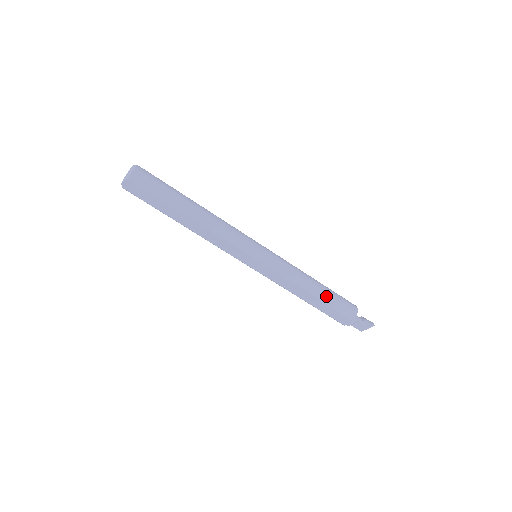
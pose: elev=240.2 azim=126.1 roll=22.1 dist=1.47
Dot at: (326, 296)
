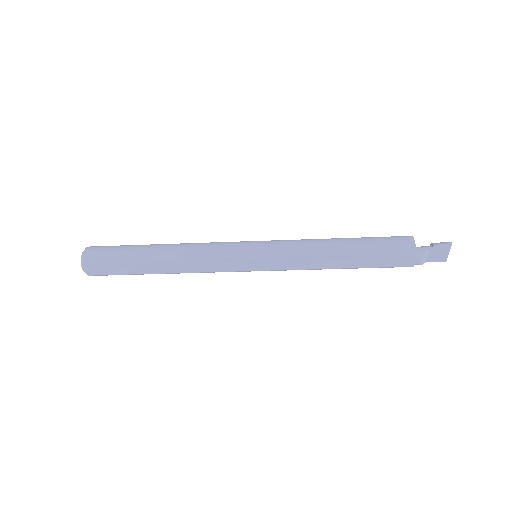
Dot at: (360, 247)
